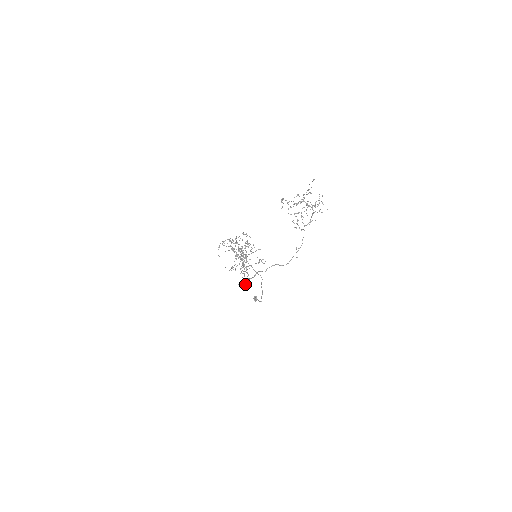
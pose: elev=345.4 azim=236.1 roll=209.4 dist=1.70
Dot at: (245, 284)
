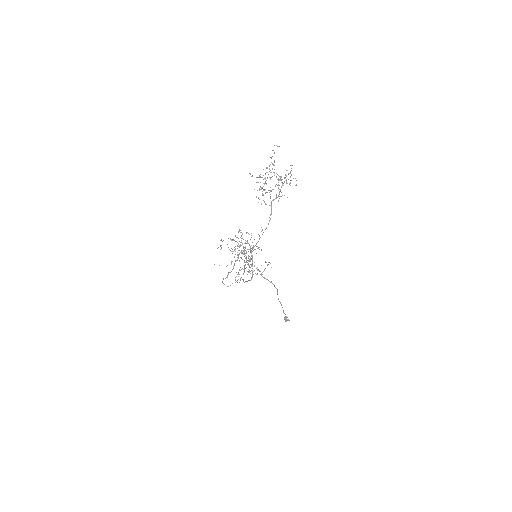
Dot at: occluded
